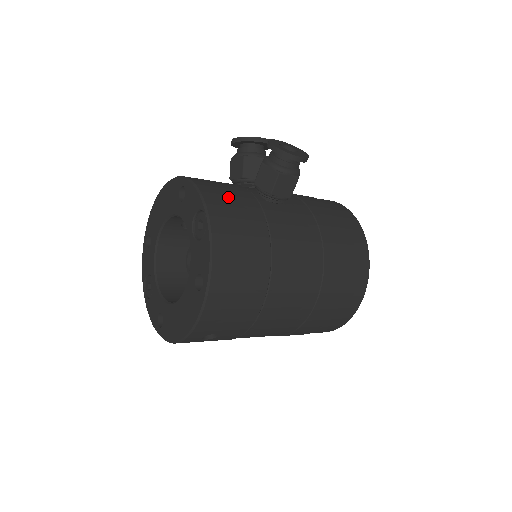
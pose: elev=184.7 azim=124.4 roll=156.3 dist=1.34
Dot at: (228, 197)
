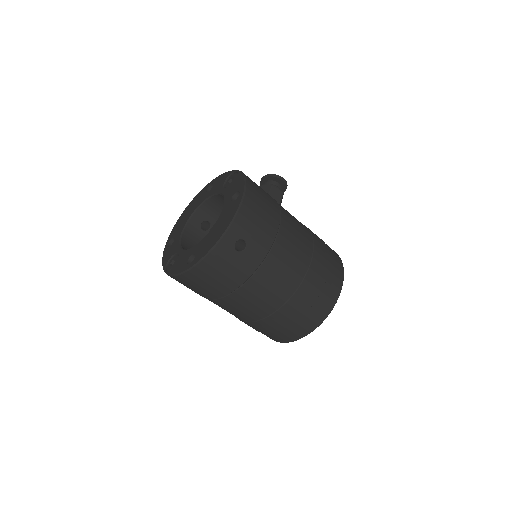
Dot at: occluded
